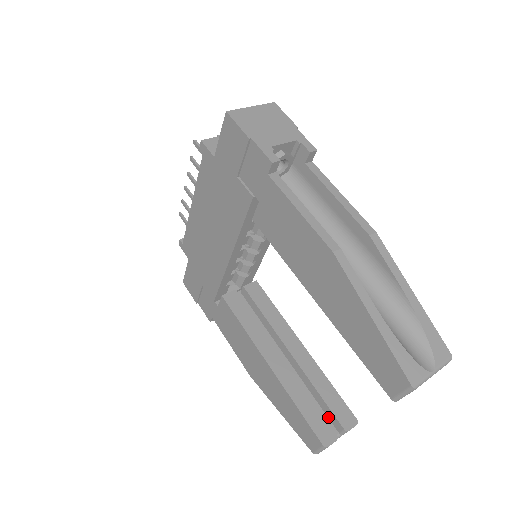
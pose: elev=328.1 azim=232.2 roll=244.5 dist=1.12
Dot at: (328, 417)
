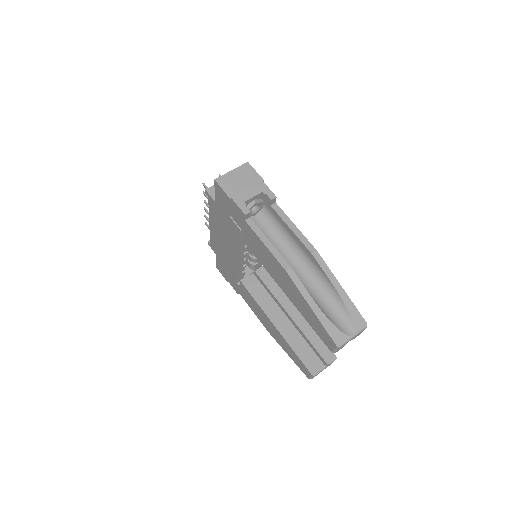
Dot at: (317, 356)
